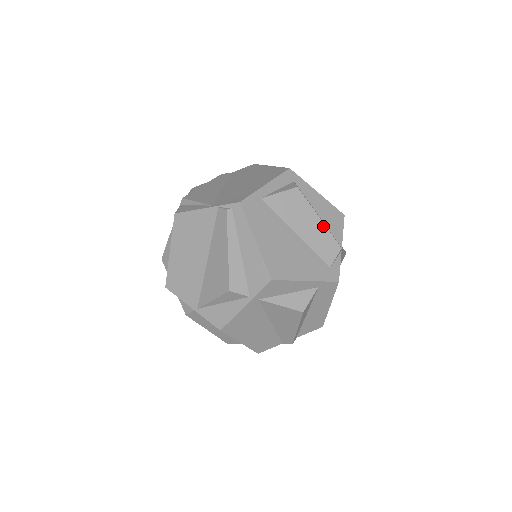
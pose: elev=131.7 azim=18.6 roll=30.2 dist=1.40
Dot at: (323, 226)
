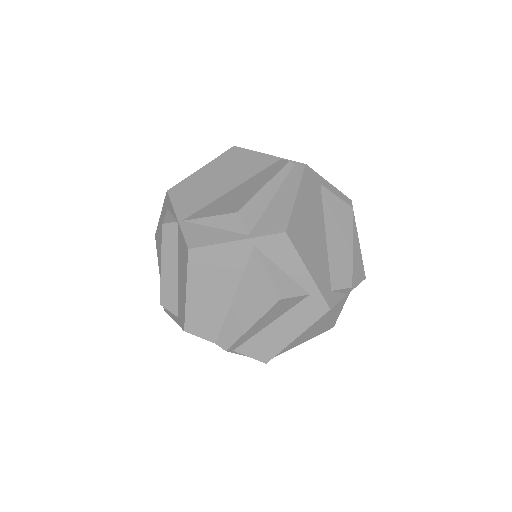
Dot at: (351, 255)
